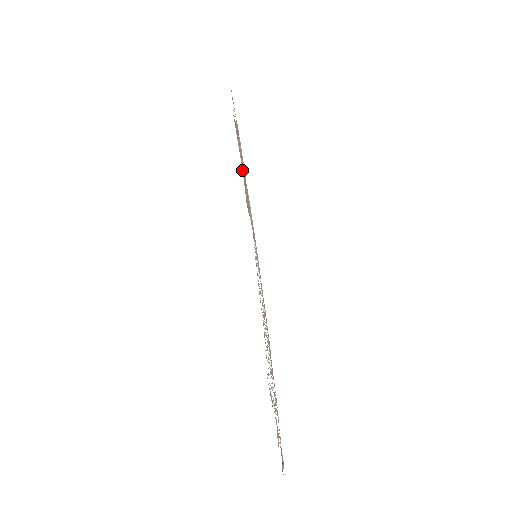
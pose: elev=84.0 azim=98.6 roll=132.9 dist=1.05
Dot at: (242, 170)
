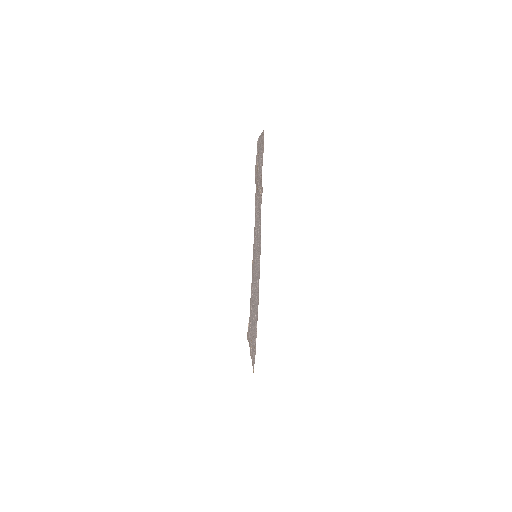
Dot at: (258, 175)
